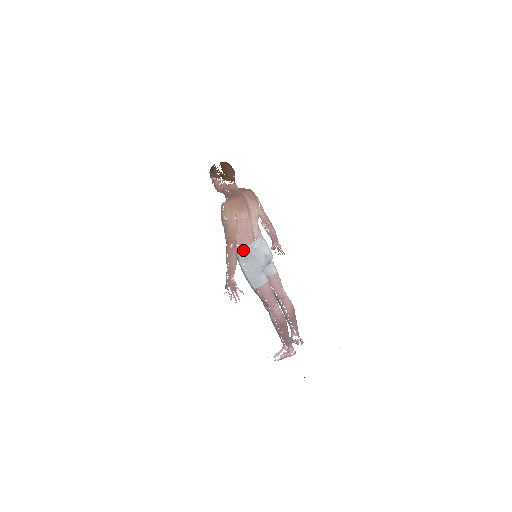
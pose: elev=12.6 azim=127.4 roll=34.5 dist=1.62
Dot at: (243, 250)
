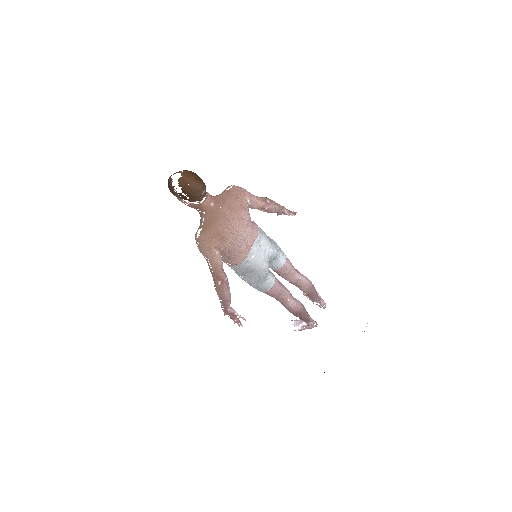
Dot at: (237, 268)
